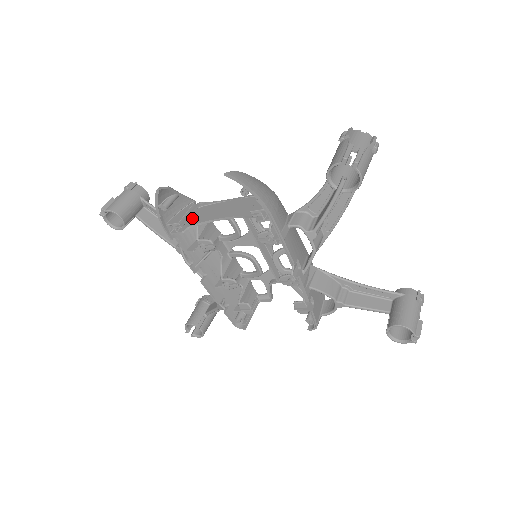
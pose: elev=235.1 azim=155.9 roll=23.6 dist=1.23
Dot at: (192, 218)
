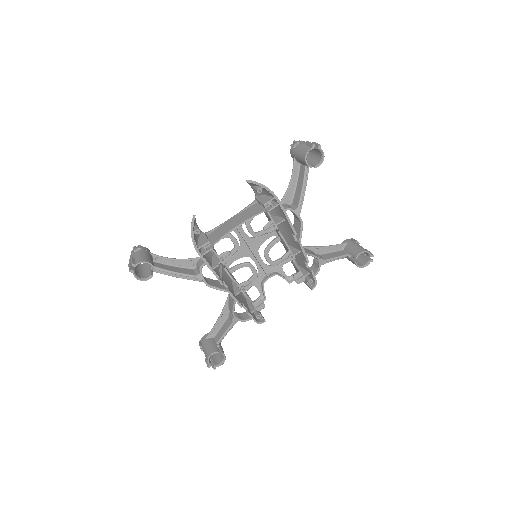
Dot at: occluded
